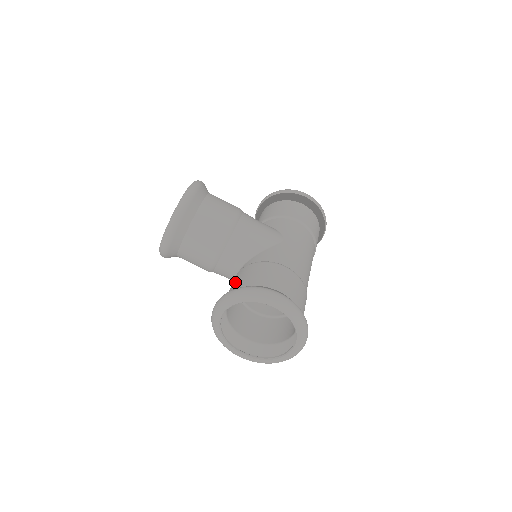
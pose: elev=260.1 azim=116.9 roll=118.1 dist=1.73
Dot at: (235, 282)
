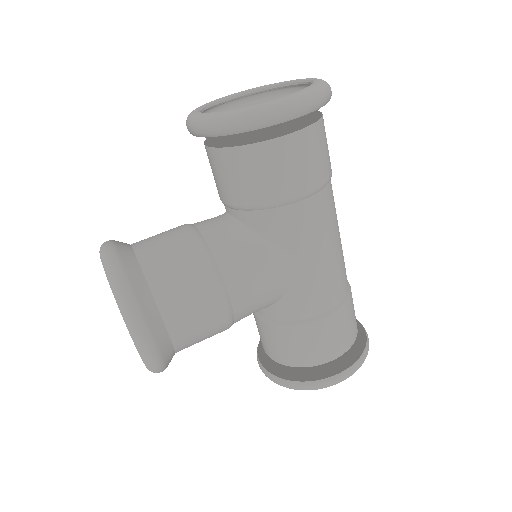
Dot at: occluded
